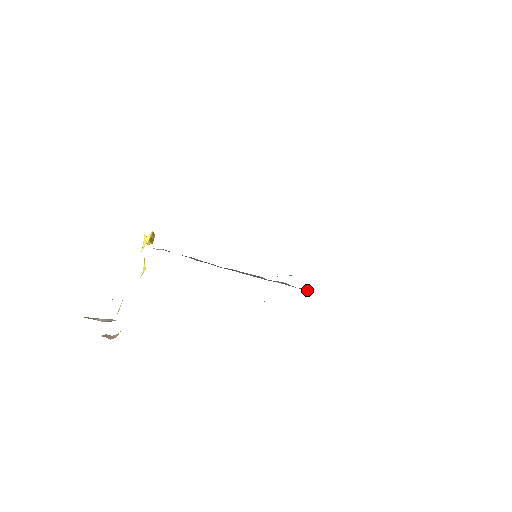
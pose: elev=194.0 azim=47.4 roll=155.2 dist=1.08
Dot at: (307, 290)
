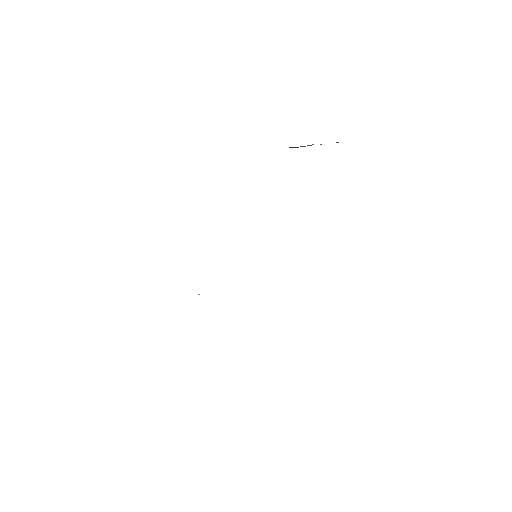
Dot at: occluded
